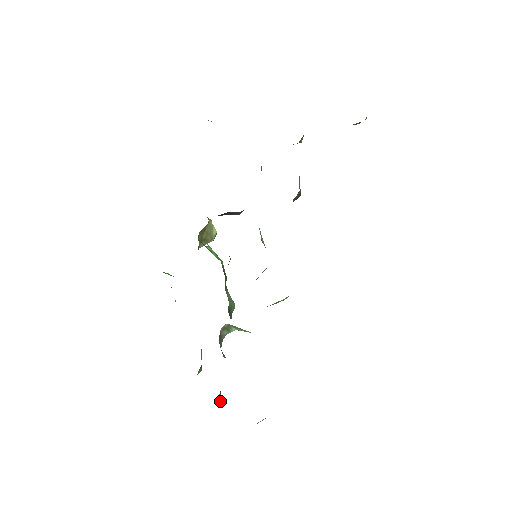
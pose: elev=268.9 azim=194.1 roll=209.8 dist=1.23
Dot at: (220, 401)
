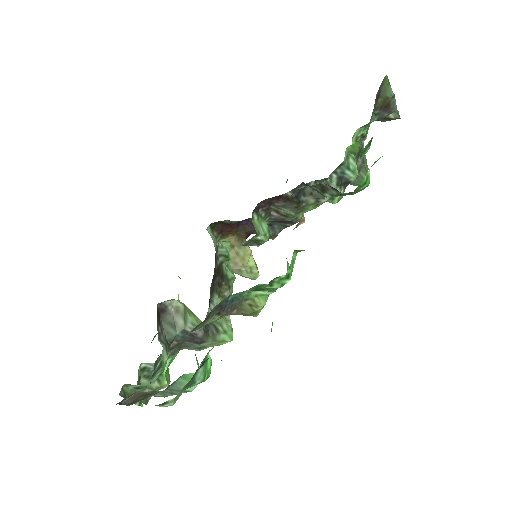
Dot at: (127, 395)
